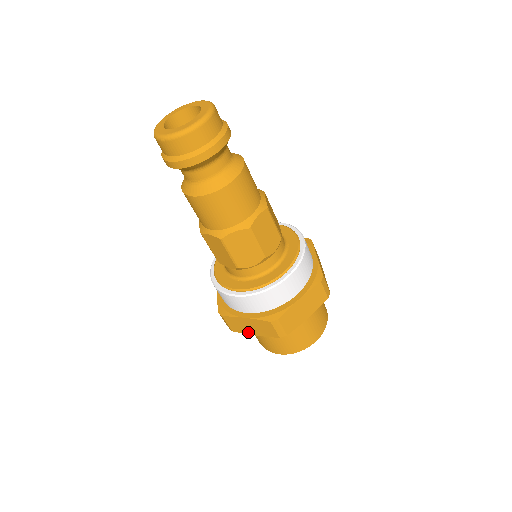
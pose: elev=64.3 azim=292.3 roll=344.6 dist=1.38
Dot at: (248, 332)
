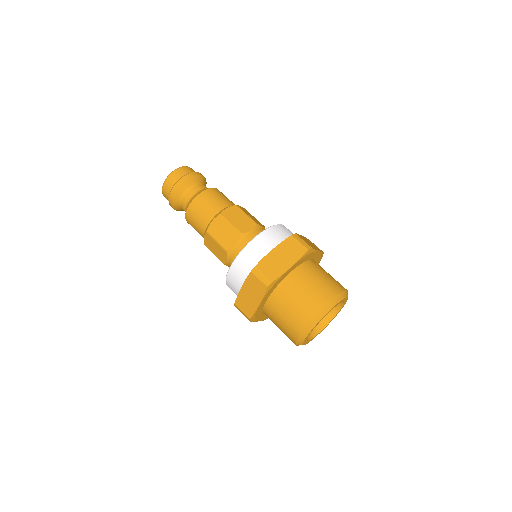
Dot at: (254, 307)
